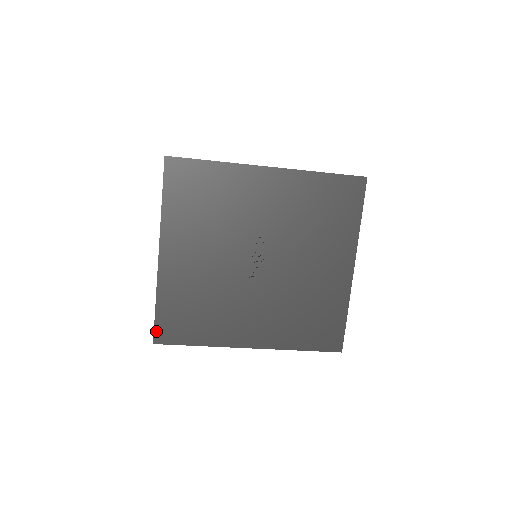
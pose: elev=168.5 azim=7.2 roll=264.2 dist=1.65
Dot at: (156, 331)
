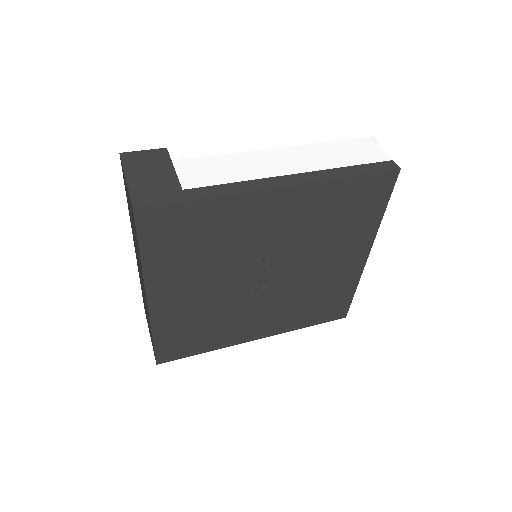
Dot at: (158, 356)
